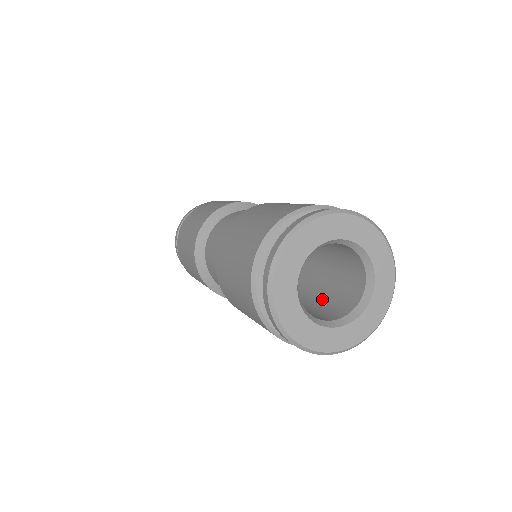
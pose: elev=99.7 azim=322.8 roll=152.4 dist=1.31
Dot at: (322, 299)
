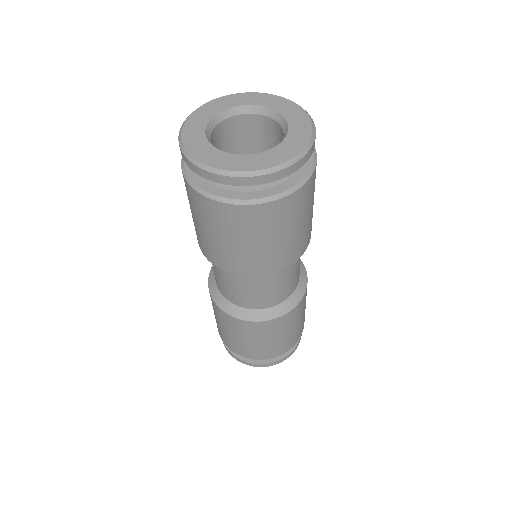
Dot at: occluded
